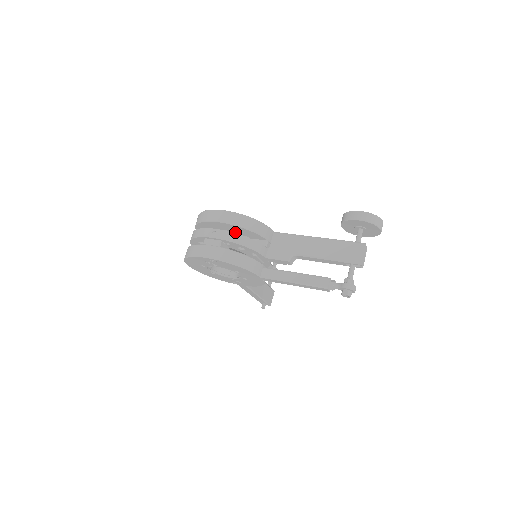
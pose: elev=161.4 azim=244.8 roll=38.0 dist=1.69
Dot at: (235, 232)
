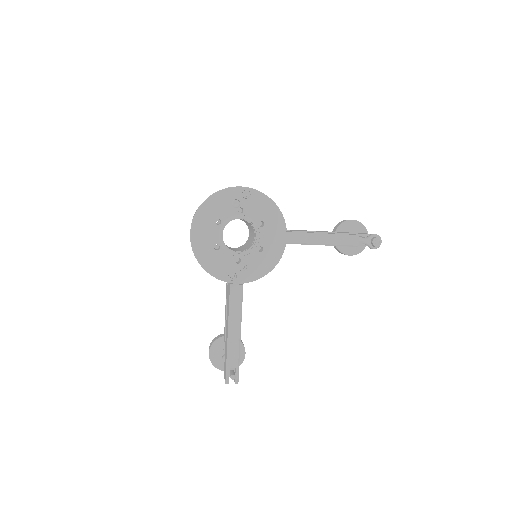
Dot at: occluded
